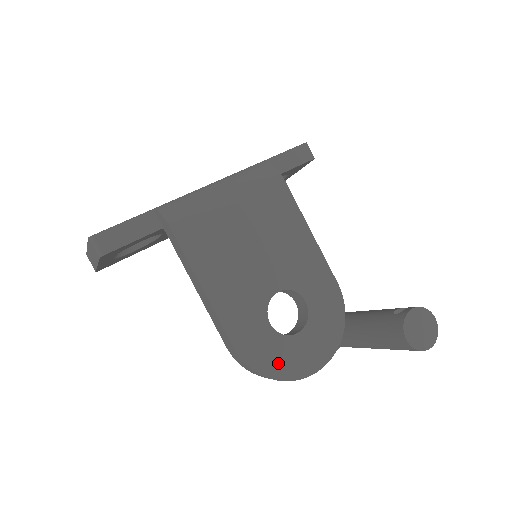
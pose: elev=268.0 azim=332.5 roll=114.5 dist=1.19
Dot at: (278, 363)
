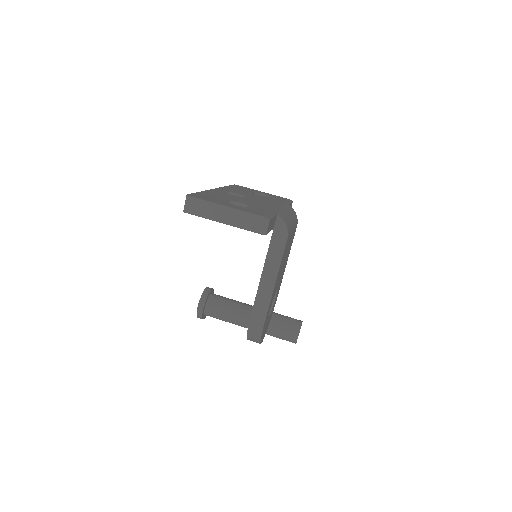
Dot at: occluded
